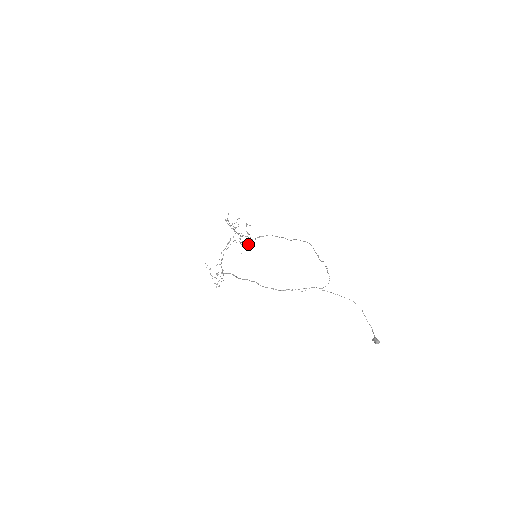
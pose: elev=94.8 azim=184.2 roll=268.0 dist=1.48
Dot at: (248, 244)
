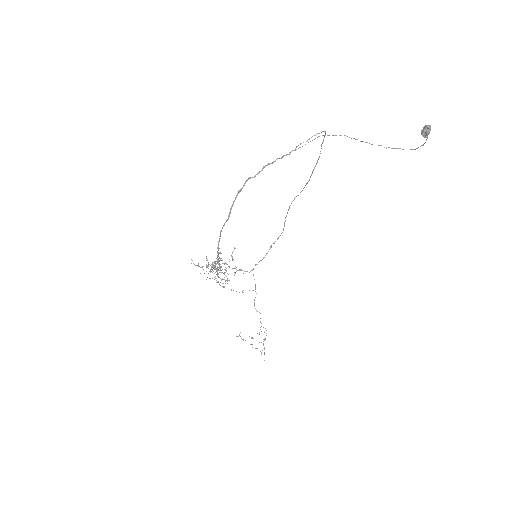
Dot at: (264, 339)
